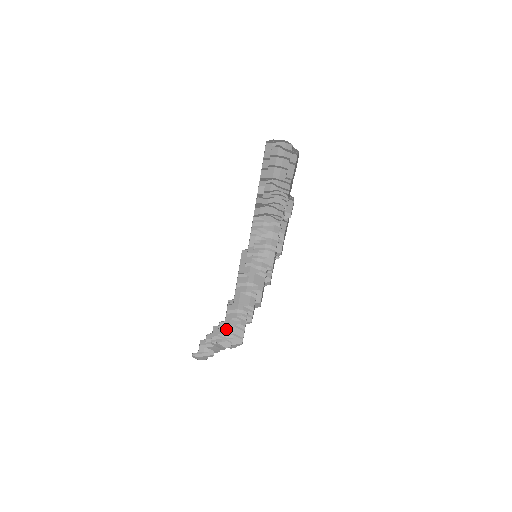
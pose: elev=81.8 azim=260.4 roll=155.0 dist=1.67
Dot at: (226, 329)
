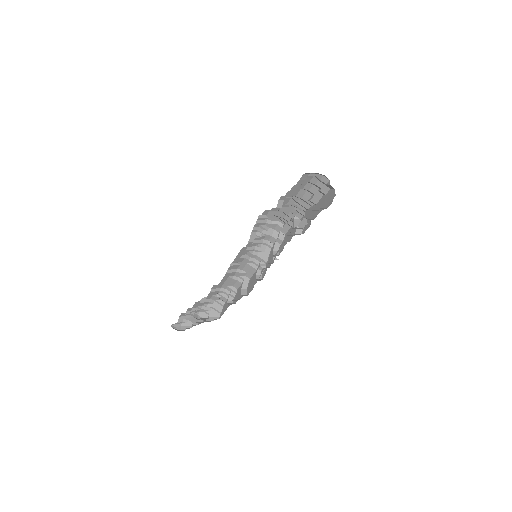
Dot at: (206, 303)
